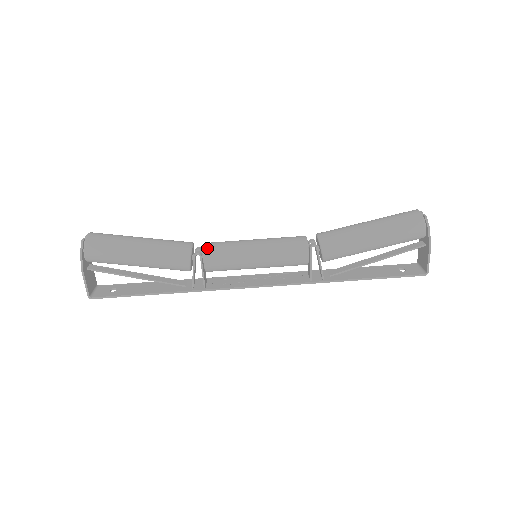
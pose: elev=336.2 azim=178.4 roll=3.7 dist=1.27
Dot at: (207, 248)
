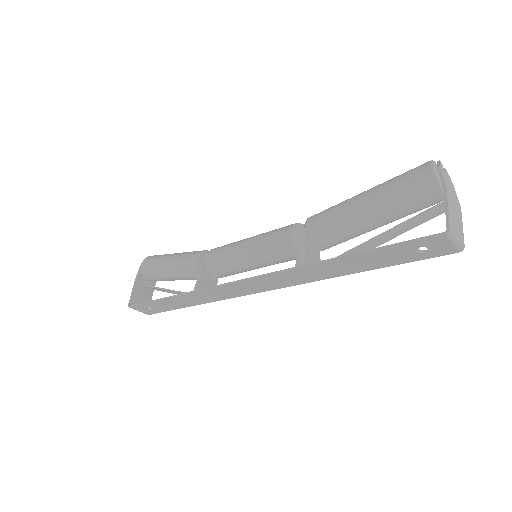
Dot at: occluded
